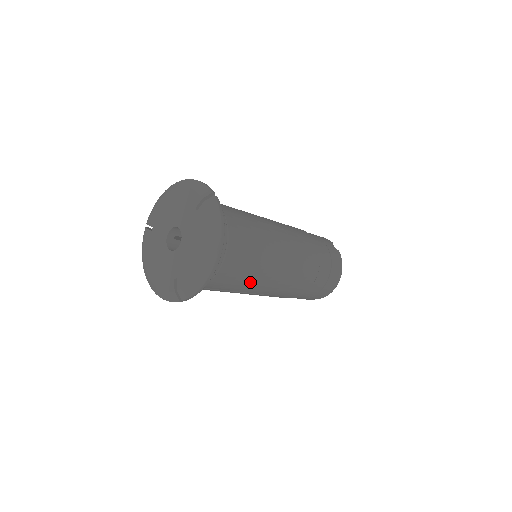
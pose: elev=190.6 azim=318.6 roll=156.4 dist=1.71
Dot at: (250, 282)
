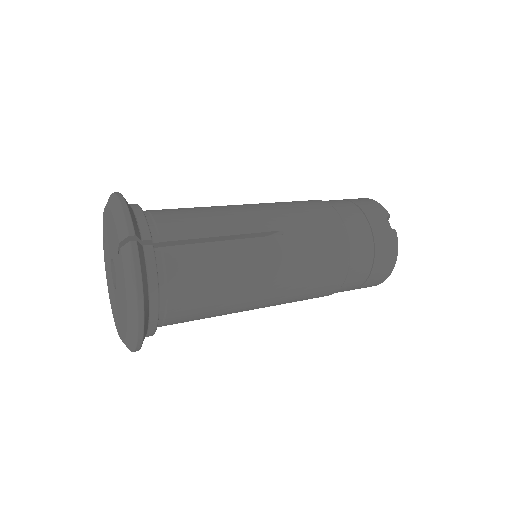
Dot at: (227, 312)
